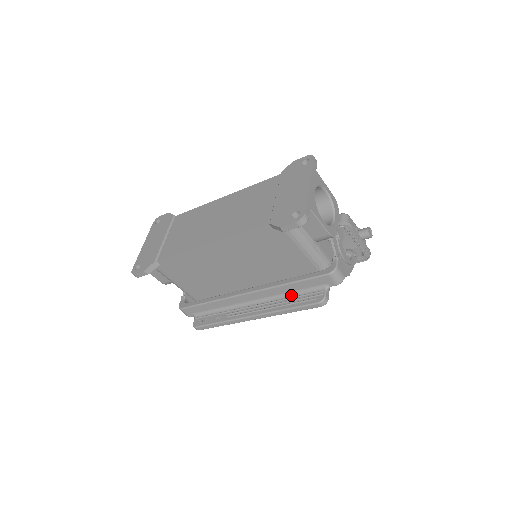
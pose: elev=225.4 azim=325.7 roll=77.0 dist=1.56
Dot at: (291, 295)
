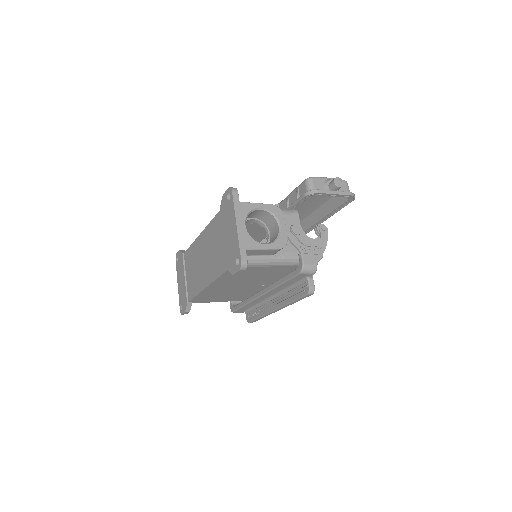
Dot at: (290, 288)
